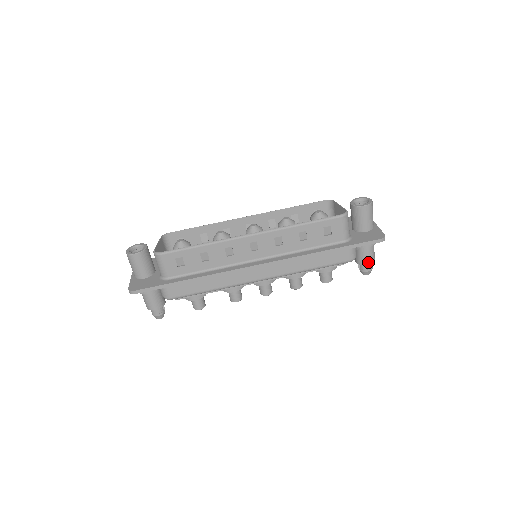
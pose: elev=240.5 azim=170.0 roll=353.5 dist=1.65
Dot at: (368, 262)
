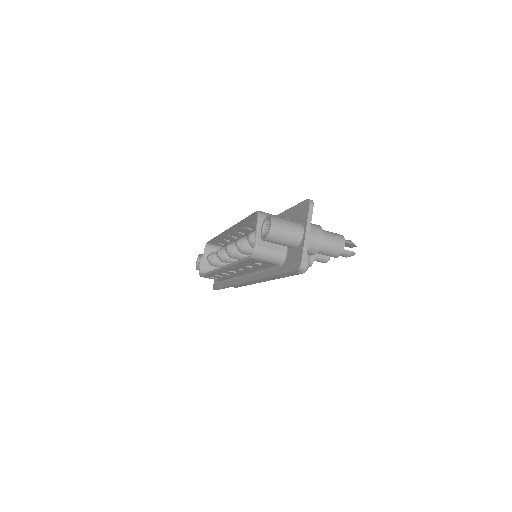
Dot at: (334, 257)
